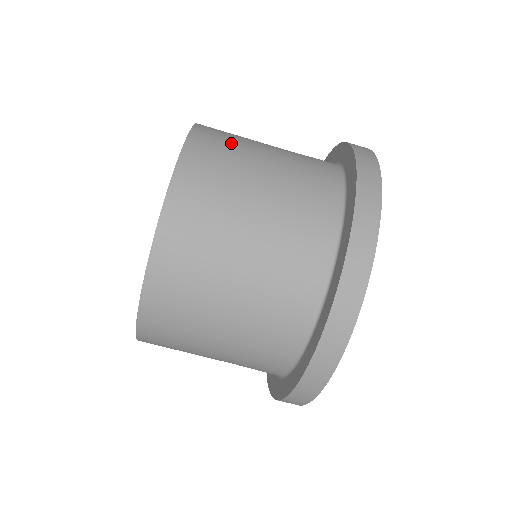
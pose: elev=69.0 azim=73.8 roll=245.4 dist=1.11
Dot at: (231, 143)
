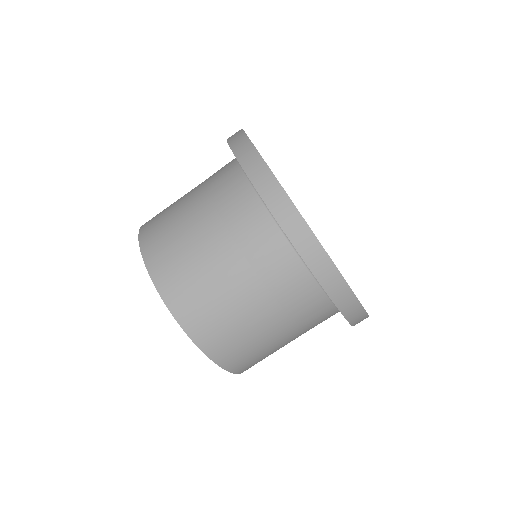
Dot at: (186, 271)
